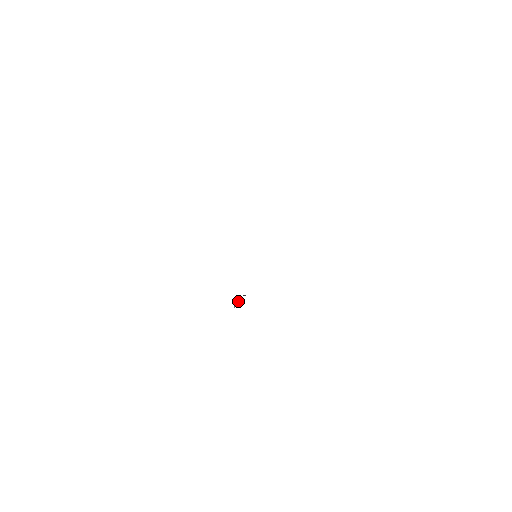
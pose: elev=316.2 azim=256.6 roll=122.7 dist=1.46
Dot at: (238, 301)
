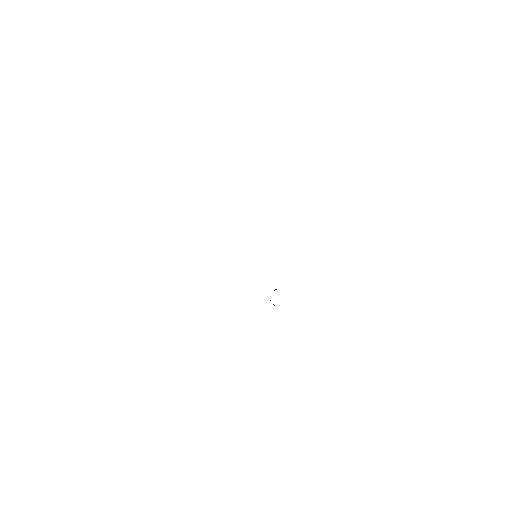
Dot at: occluded
